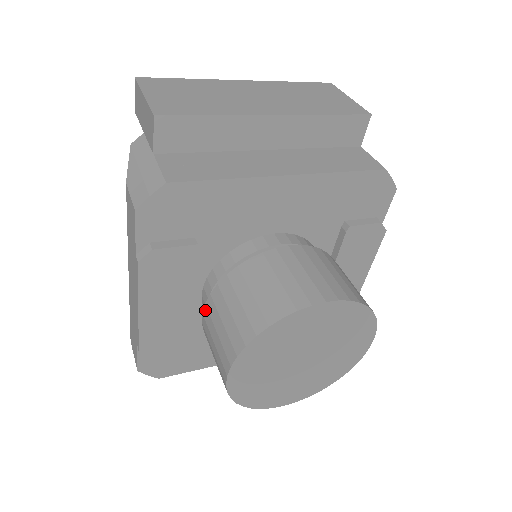
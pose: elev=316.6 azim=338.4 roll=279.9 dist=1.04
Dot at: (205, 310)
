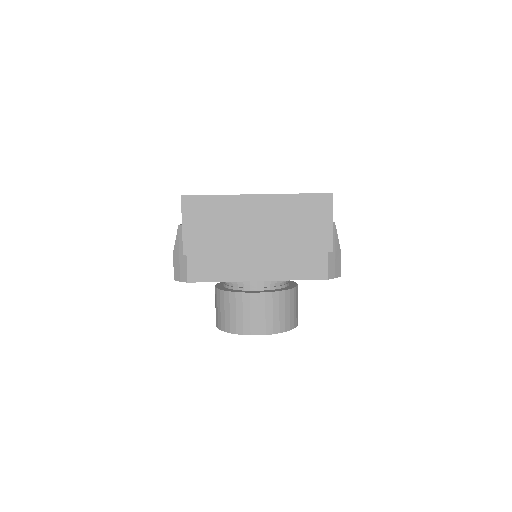
Dot at: (215, 289)
